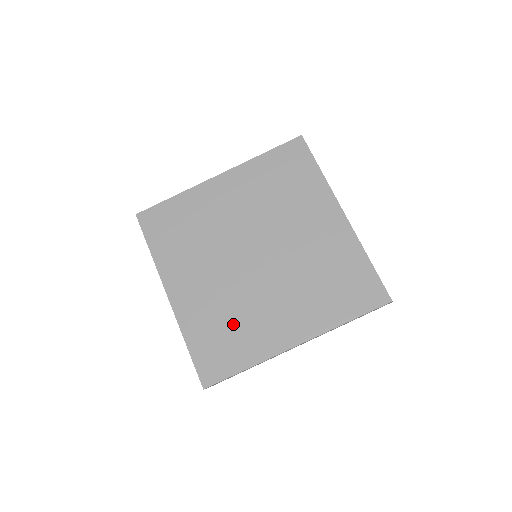
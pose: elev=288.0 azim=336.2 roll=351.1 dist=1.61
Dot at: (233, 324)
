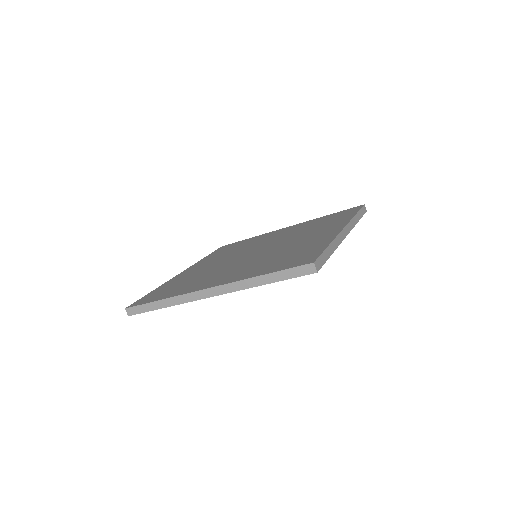
Dot at: (191, 280)
